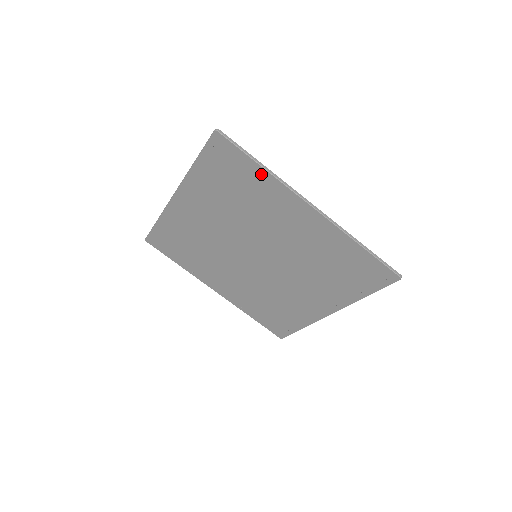
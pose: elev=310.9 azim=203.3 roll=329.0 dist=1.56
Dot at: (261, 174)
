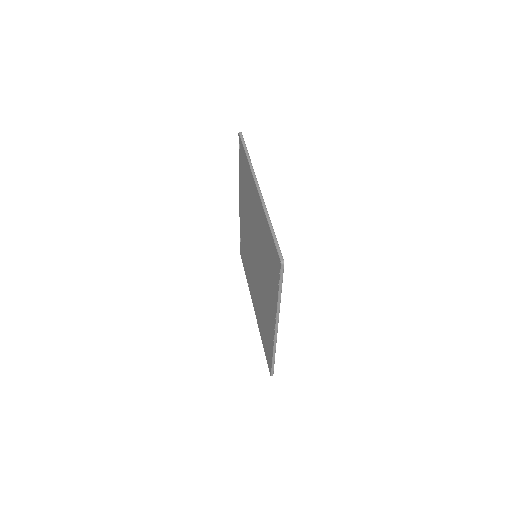
Dot at: (247, 163)
